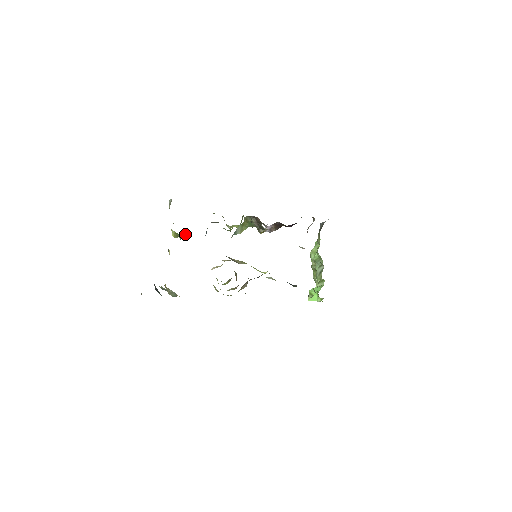
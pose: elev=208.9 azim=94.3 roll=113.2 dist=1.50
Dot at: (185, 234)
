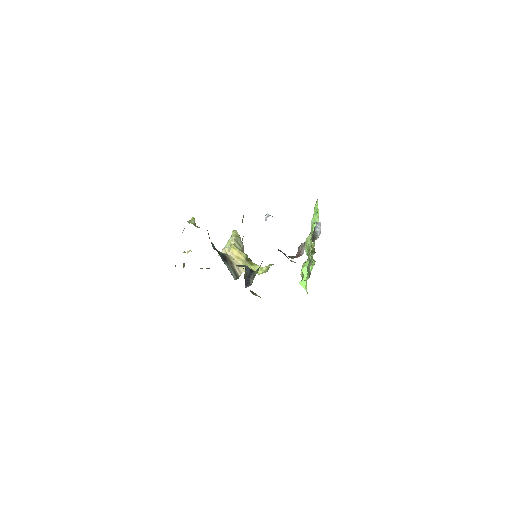
Dot at: occluded
